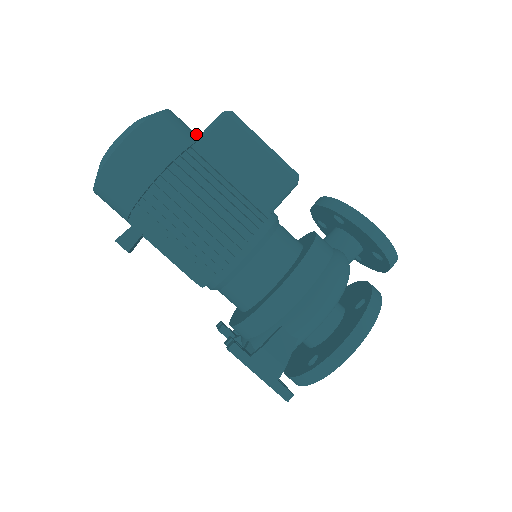
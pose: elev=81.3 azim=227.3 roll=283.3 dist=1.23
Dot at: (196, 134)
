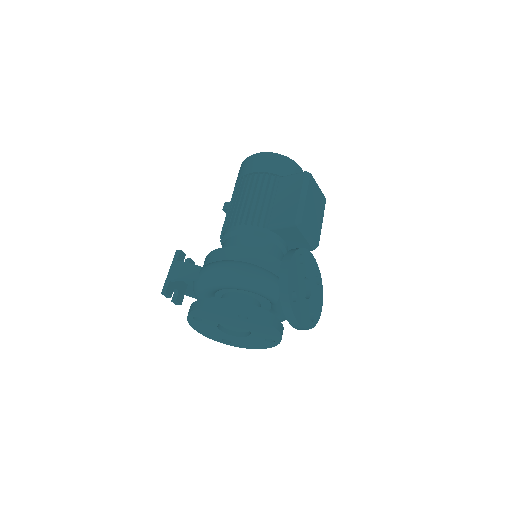
Dot at: occluded
